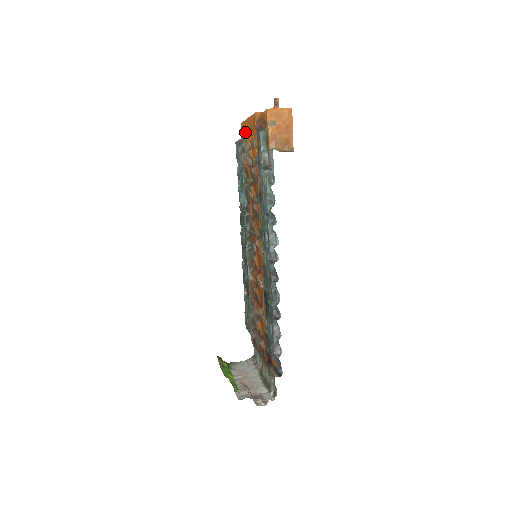
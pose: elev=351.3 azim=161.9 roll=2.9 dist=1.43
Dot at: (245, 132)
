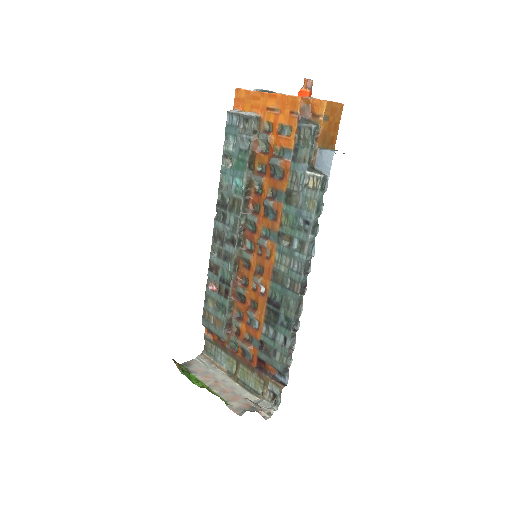
Dot at: (253, 106)
